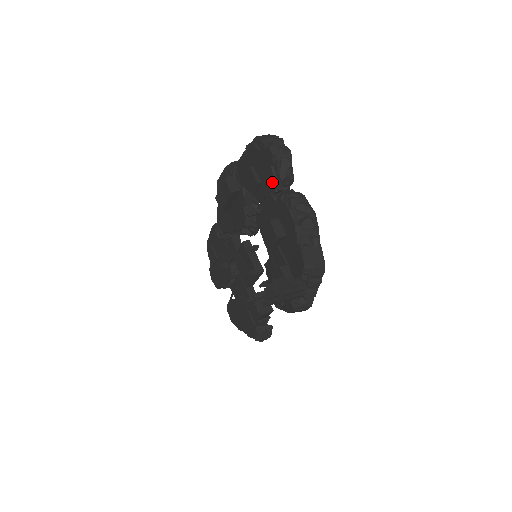
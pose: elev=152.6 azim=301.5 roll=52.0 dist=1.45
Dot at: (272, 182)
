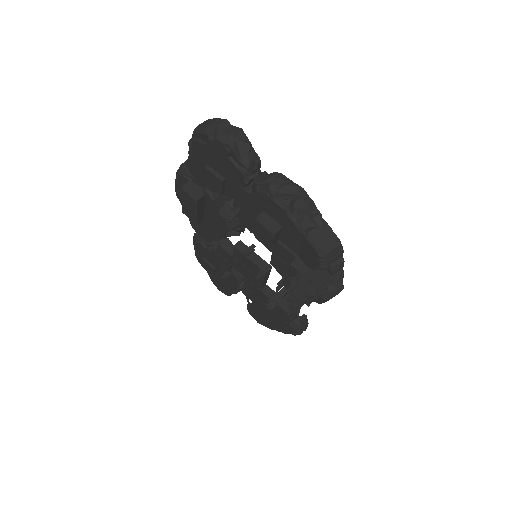
Dot at: (237, 175)
